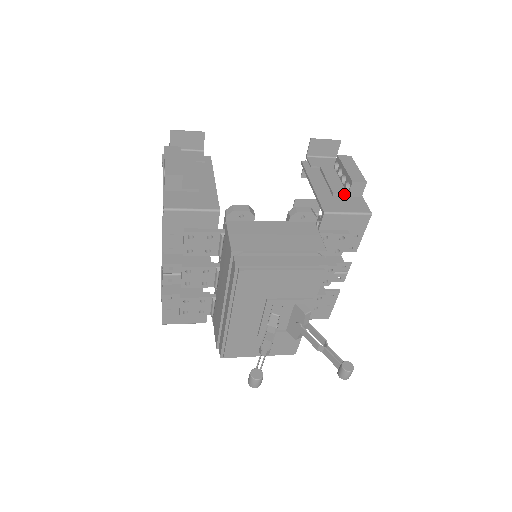
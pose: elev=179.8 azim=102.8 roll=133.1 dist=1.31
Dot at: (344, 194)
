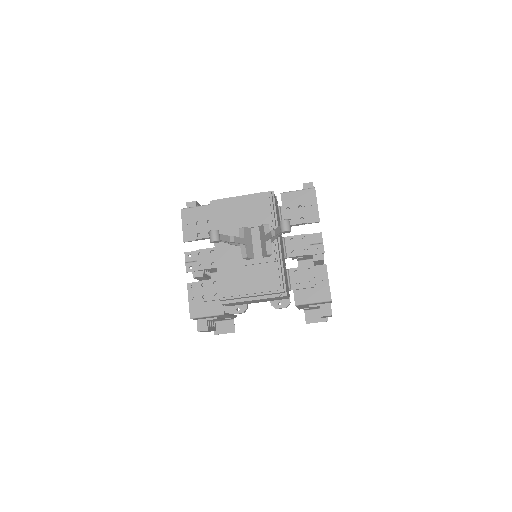
Dot at: occluded
